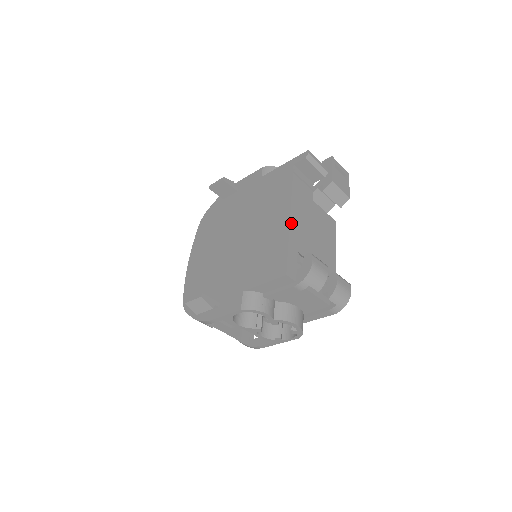
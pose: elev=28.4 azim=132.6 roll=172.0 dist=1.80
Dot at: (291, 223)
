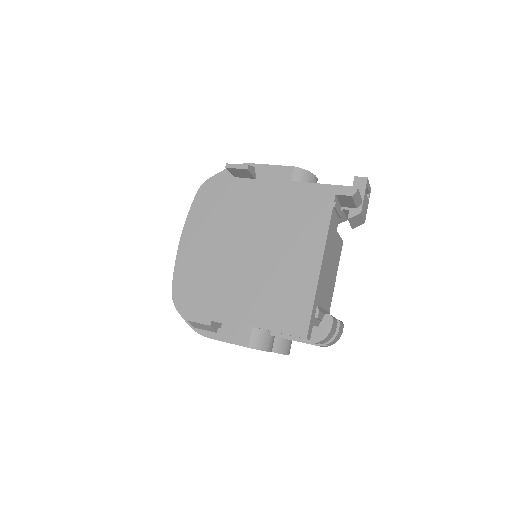
Dot at: (320, 274)
